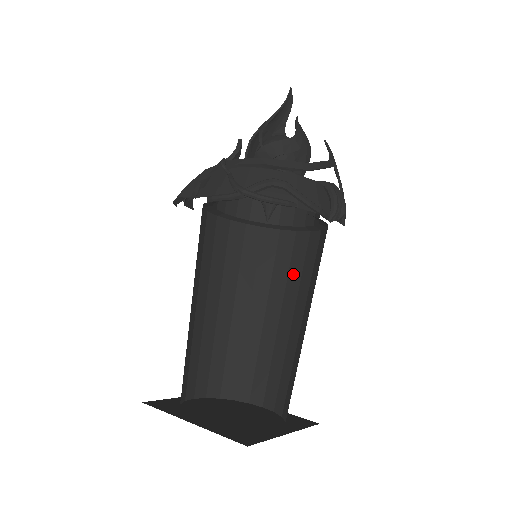
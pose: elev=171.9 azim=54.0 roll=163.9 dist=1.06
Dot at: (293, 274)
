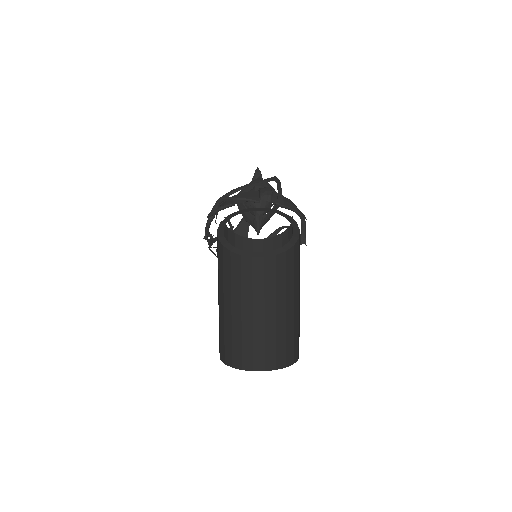
Dot at: (299, 262)
